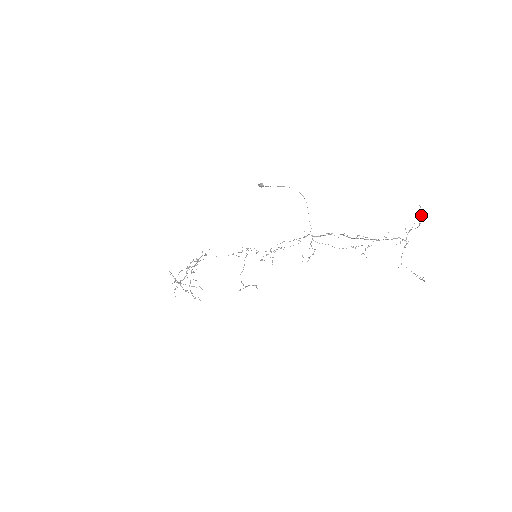
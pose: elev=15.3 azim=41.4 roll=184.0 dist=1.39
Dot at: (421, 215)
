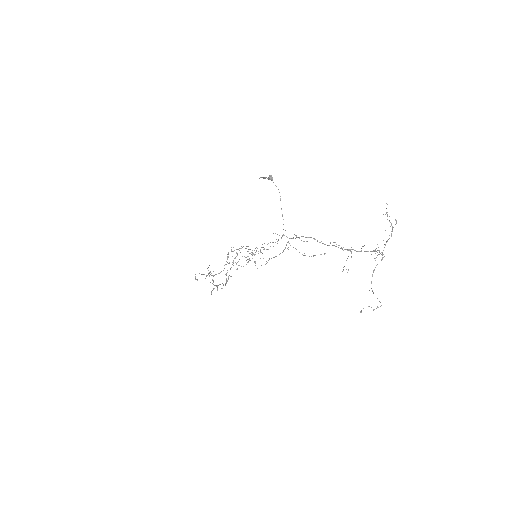
Dot at: occluded
